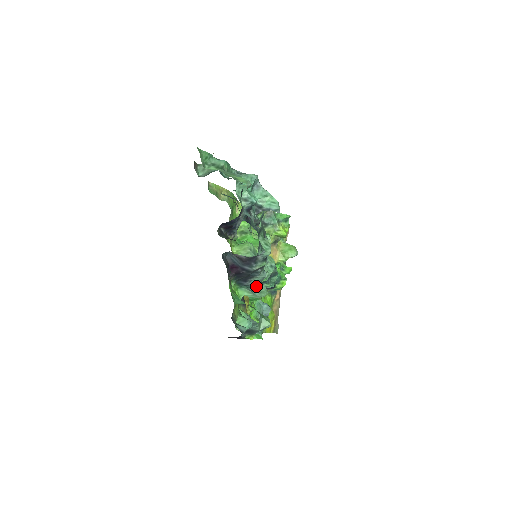
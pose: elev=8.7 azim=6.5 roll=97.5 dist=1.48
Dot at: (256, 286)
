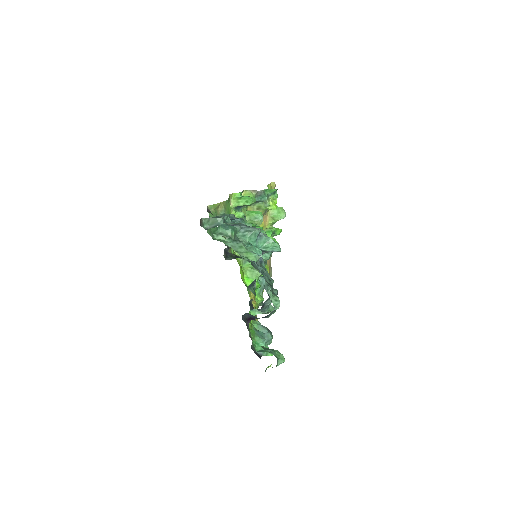
Dot at: (265, 308)
